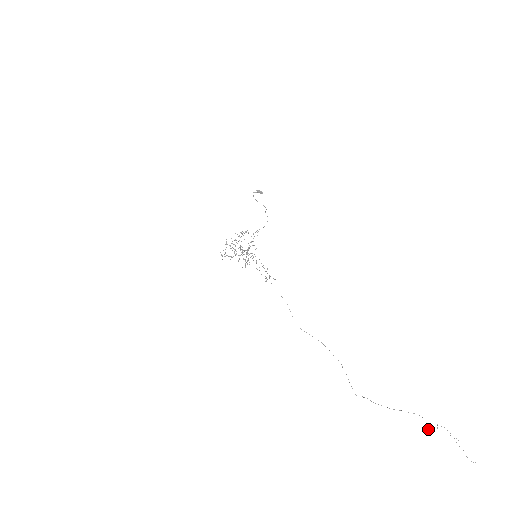
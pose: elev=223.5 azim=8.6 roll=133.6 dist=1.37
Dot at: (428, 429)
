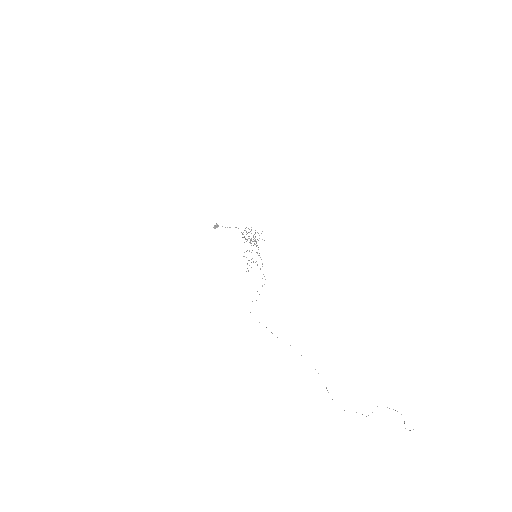
Dot at: occluded
